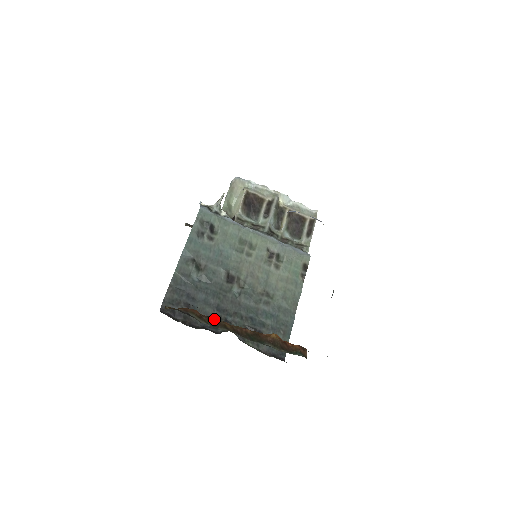
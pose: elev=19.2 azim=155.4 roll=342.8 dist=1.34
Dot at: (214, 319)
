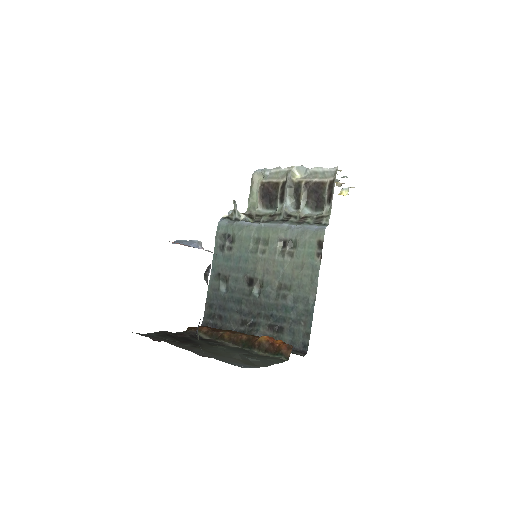
Dot at: (217, 332)
